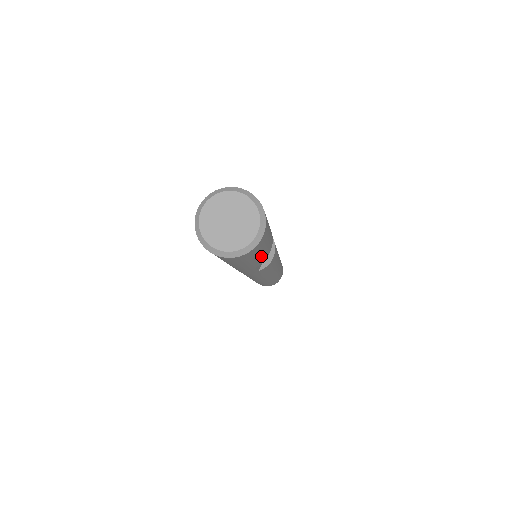
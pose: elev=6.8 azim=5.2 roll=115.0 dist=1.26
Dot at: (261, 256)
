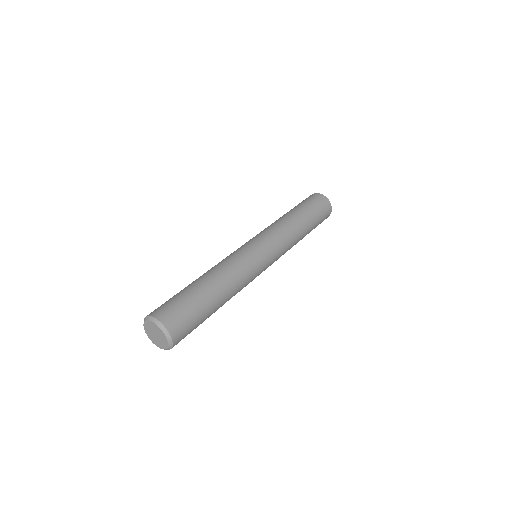
Dot at: occluded
